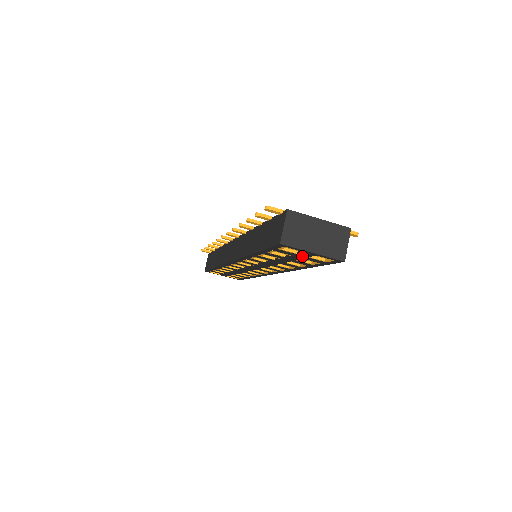
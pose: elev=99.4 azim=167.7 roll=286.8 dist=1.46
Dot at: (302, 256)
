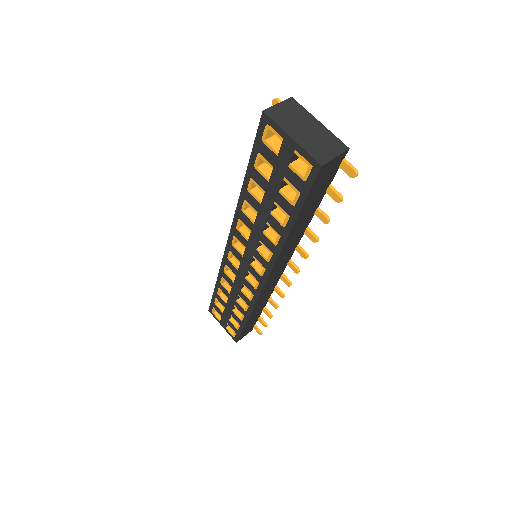
Dot at: (283, 164)
